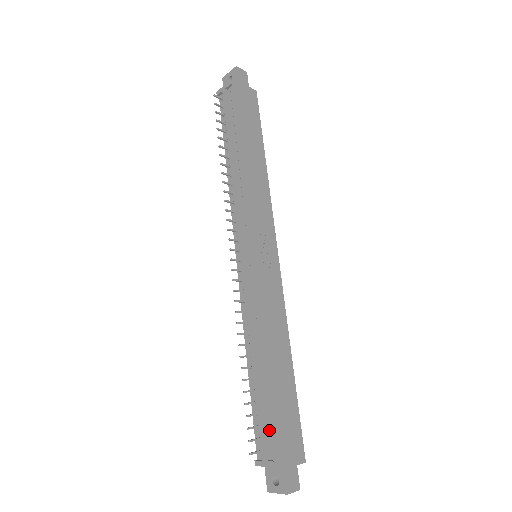
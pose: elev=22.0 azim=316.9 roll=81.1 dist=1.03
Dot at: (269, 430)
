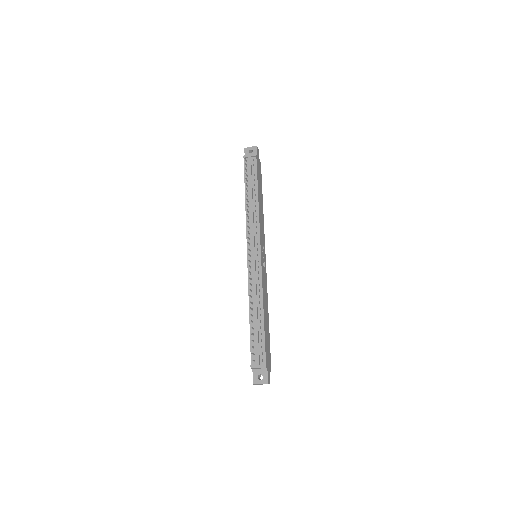
Dot at: (262, 349)
